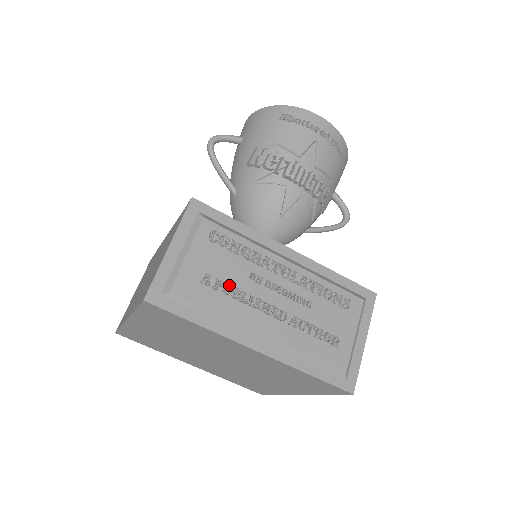
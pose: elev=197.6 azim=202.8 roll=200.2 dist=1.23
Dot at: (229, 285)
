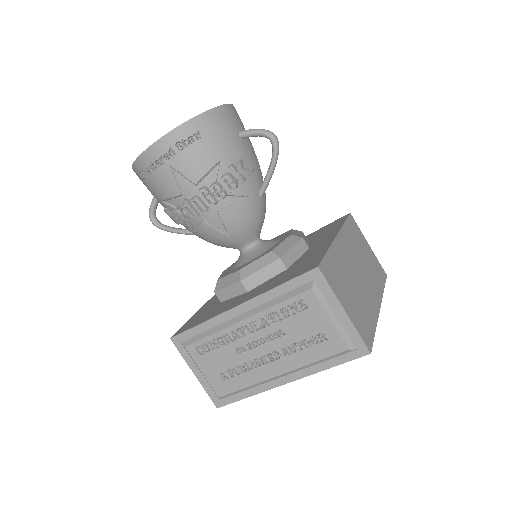
Dot at: (235, 368)
